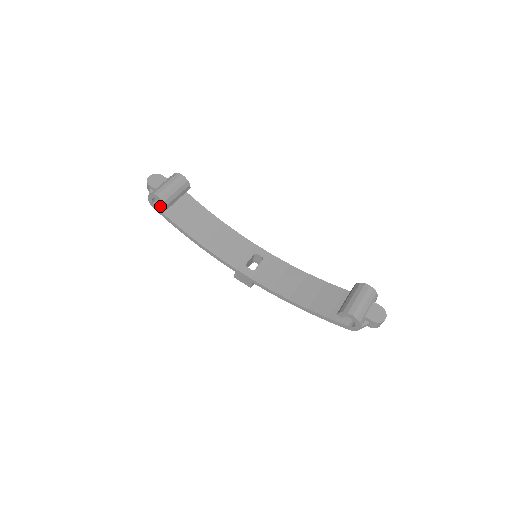
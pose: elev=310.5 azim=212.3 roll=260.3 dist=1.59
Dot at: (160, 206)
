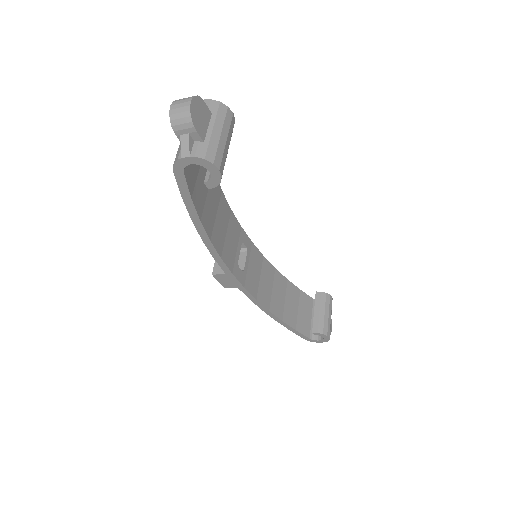
Dot at: (186, 169)
